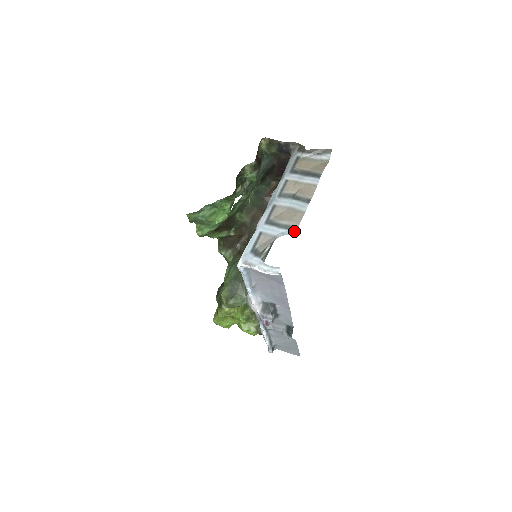
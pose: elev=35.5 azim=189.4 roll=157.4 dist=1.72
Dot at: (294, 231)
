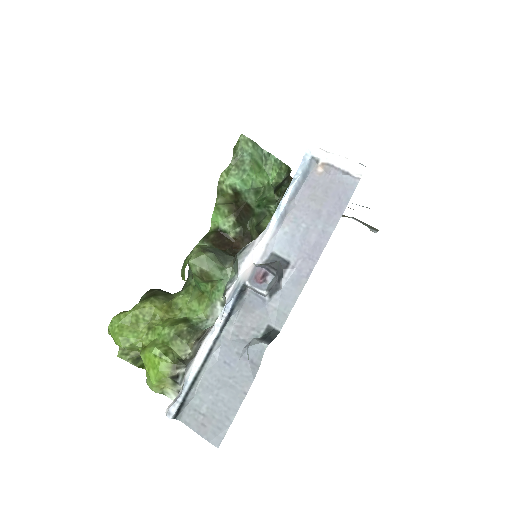
Dot at: occluded
